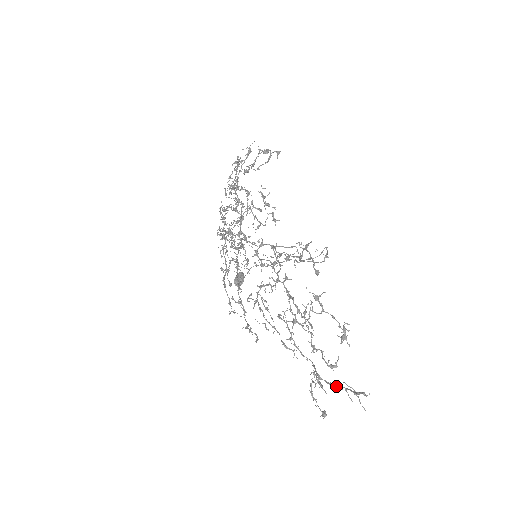
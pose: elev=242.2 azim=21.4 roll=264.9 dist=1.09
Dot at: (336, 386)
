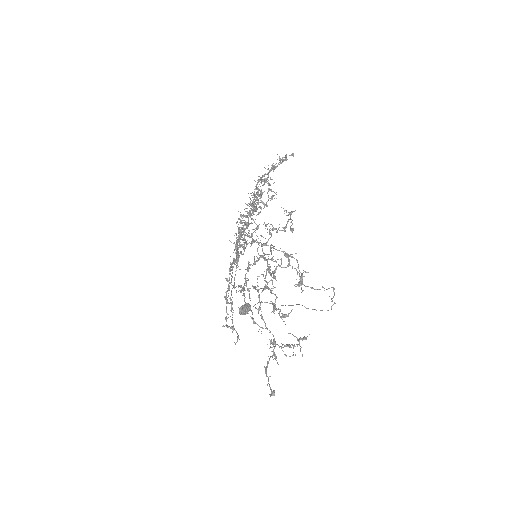
Dot at: (286, 345)
